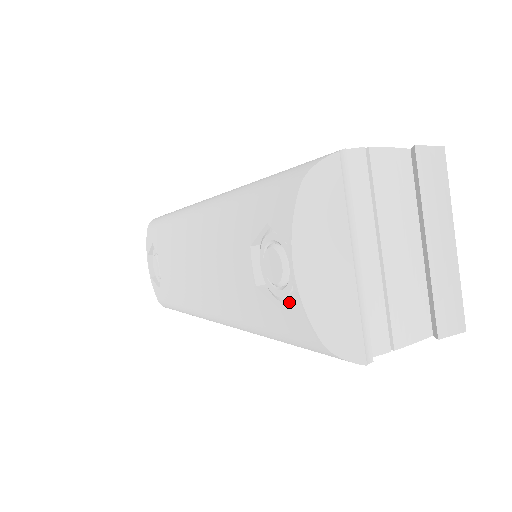
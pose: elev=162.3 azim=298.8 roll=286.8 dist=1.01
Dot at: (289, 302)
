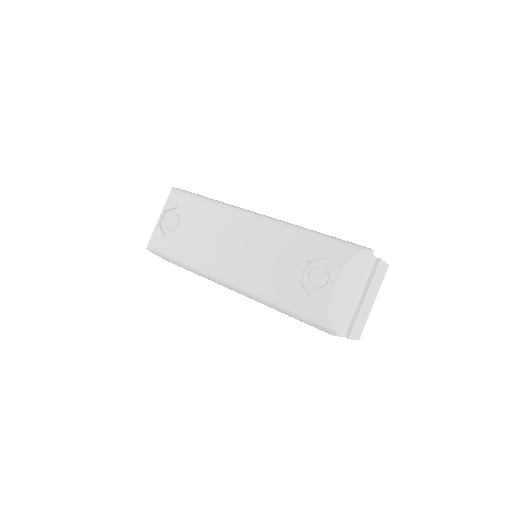
Dot at: (320, 296)
